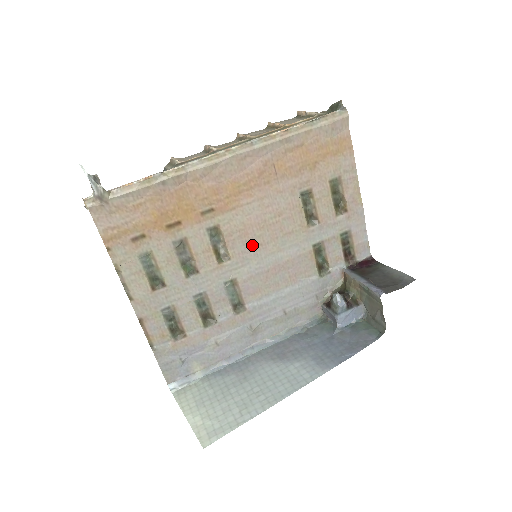
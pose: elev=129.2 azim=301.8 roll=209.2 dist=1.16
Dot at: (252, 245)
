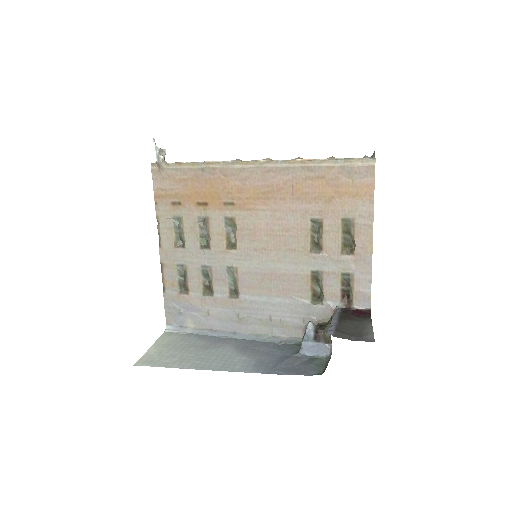
Dot at: (257, 246)
